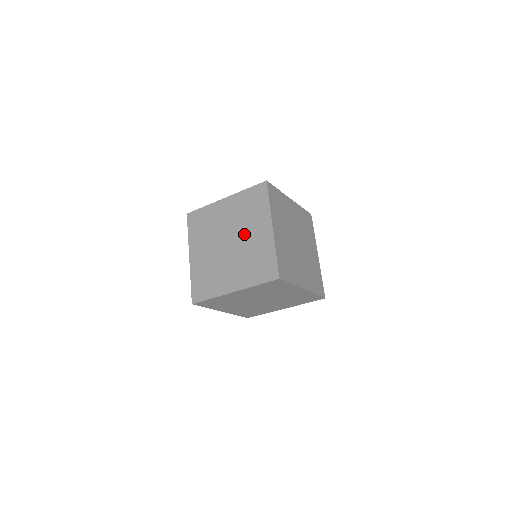
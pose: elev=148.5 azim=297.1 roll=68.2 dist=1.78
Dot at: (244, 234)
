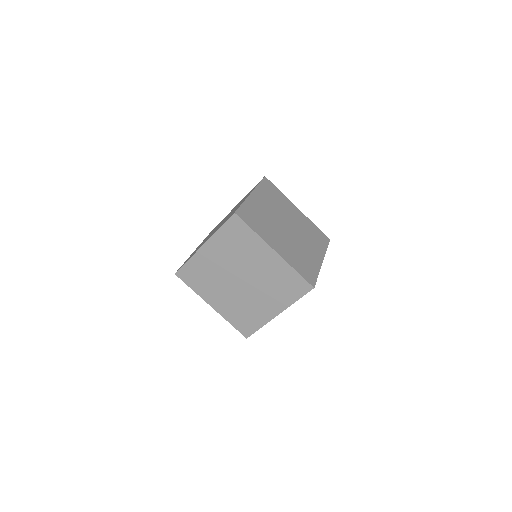
Dot at: occluded
